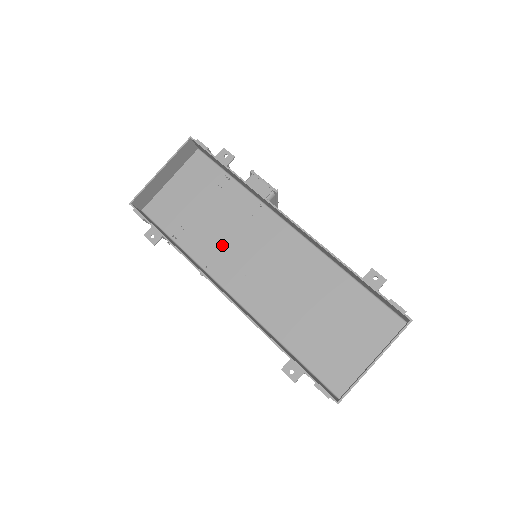
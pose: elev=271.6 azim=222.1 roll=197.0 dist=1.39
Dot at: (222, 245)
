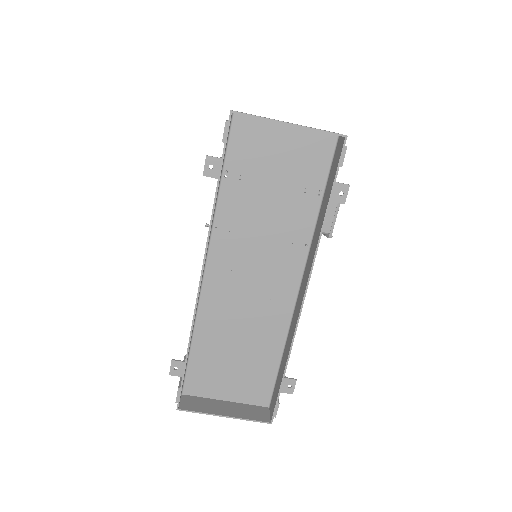
Dot at: (247, 230)
